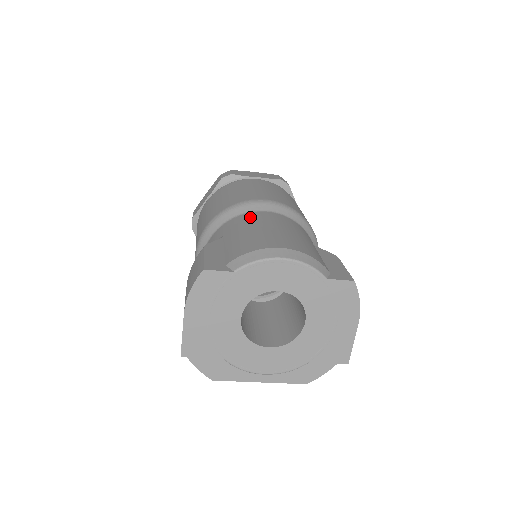
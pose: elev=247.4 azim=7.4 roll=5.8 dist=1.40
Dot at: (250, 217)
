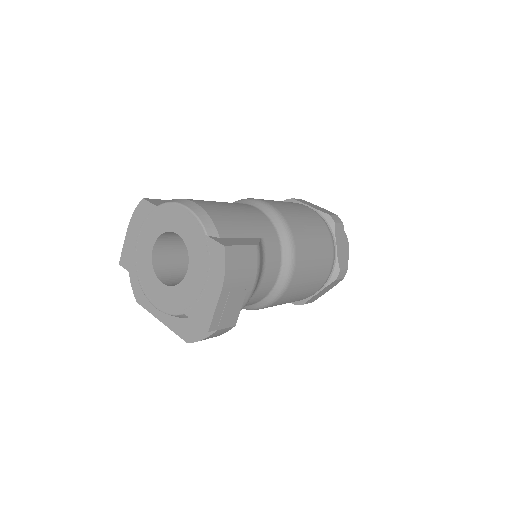
Dot at: occluded
